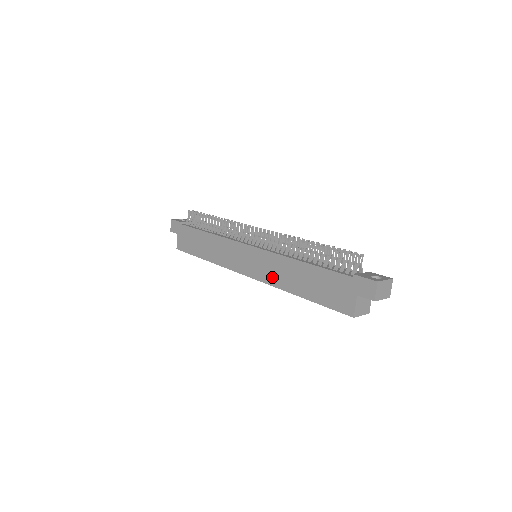
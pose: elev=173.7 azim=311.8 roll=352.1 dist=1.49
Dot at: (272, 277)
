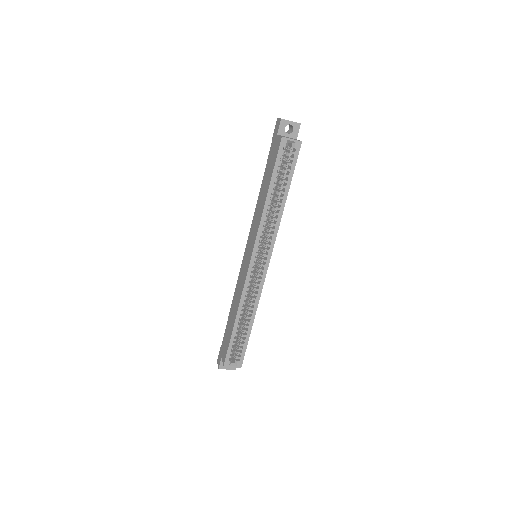
Dot at: (257, 226)
